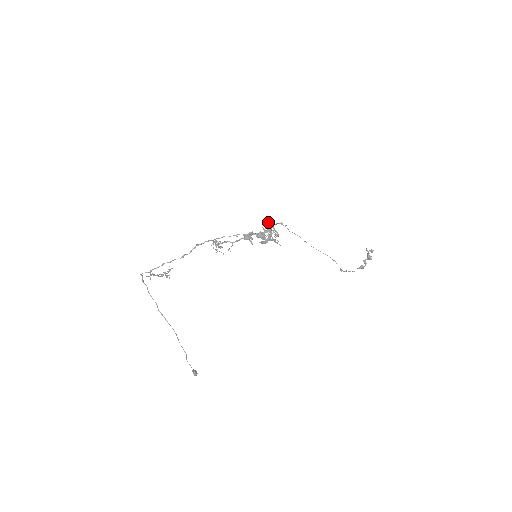
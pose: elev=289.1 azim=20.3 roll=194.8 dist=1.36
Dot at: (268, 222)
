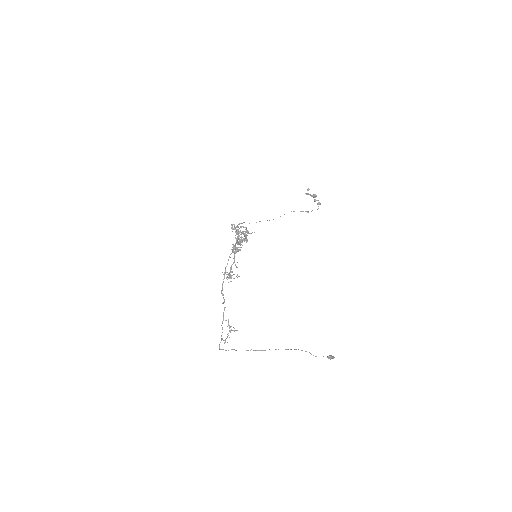
Dot at: occluded
